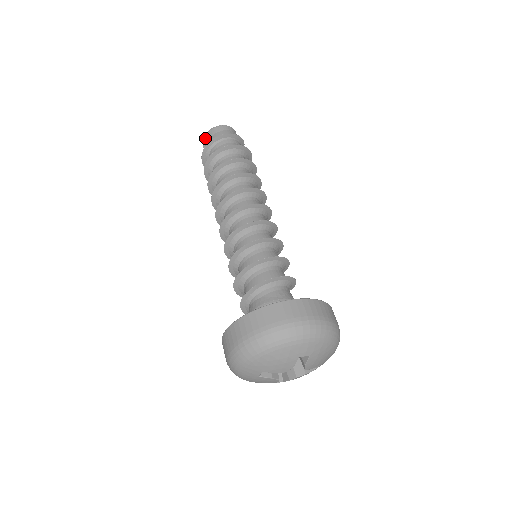
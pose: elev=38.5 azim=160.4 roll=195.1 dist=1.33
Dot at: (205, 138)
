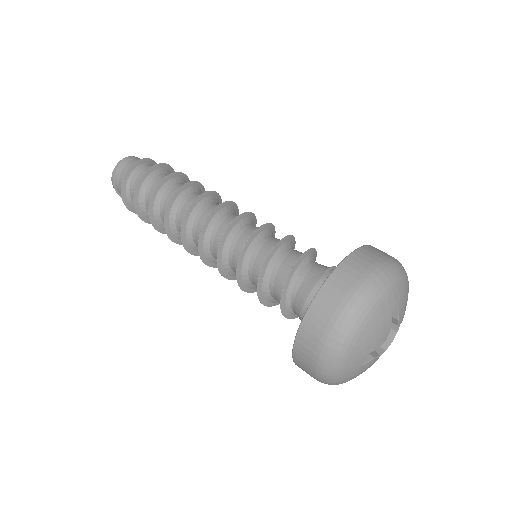
Dot at: (113, 182)
